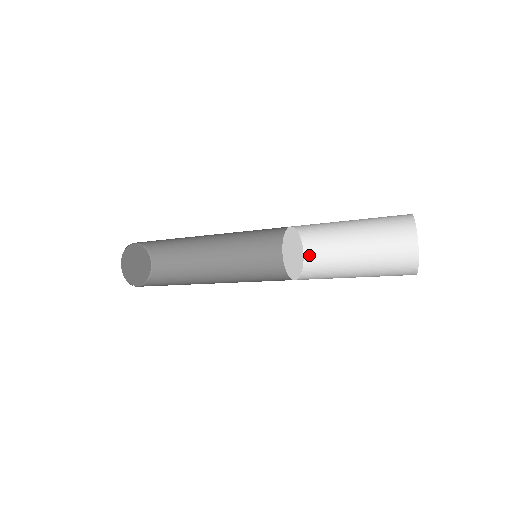
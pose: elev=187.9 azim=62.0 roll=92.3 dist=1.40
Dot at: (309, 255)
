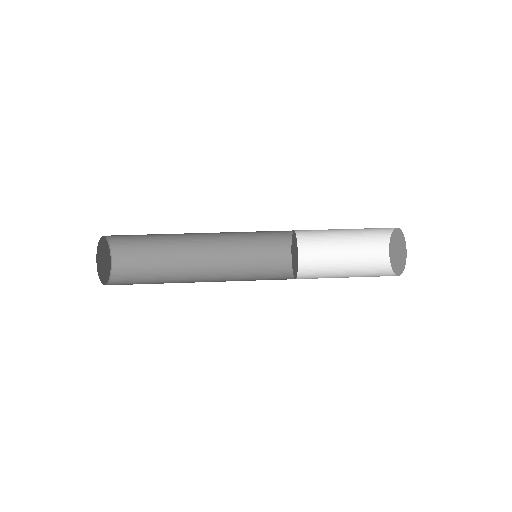
Dot at: (297, 238)
